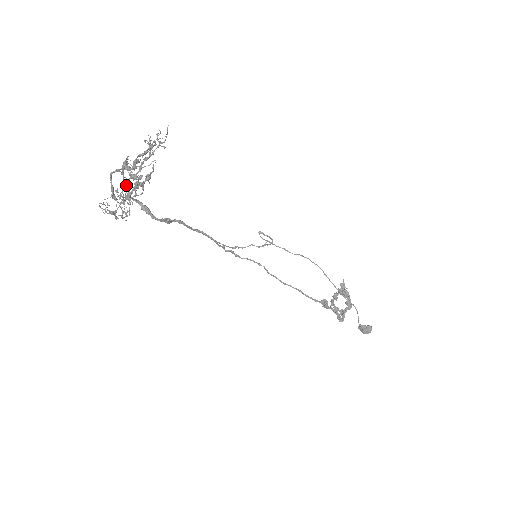
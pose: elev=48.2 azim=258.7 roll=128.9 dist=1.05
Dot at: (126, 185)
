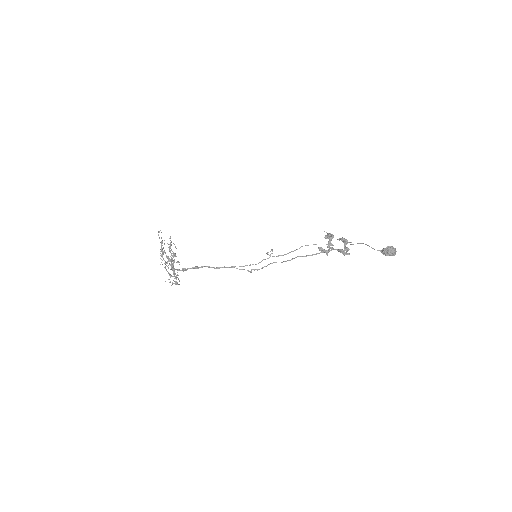
Dot at: (171, 266)
